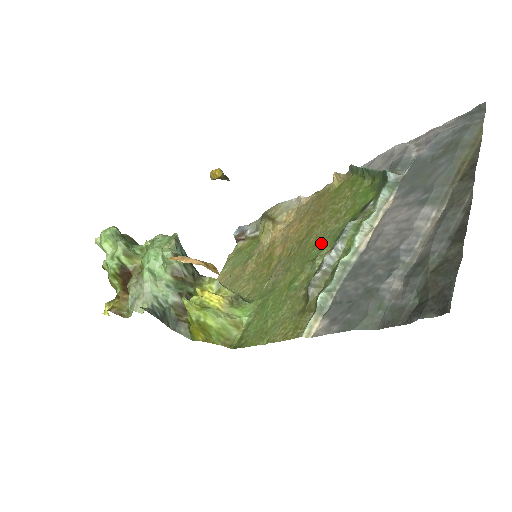
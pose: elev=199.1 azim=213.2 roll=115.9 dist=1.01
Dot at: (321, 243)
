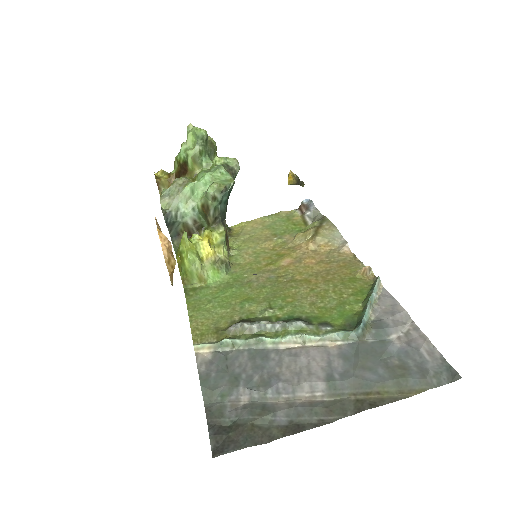
Dot at: (288, 303)
